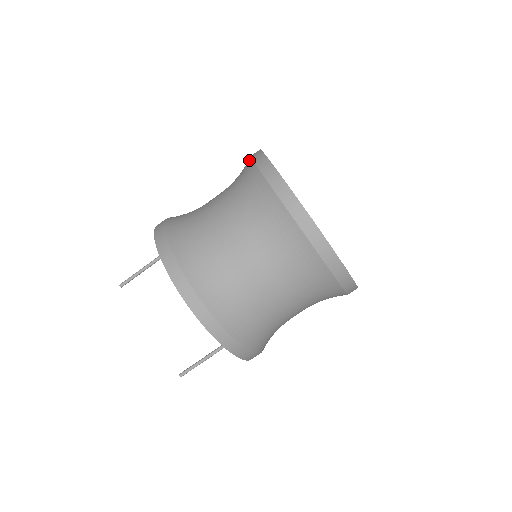
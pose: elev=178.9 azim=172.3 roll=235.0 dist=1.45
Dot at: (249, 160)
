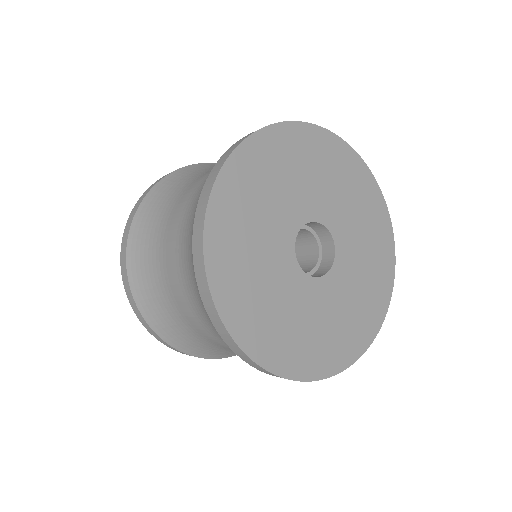
Dot at: occluded
